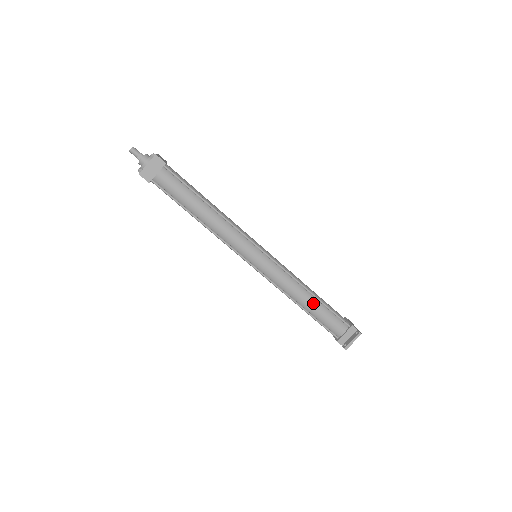
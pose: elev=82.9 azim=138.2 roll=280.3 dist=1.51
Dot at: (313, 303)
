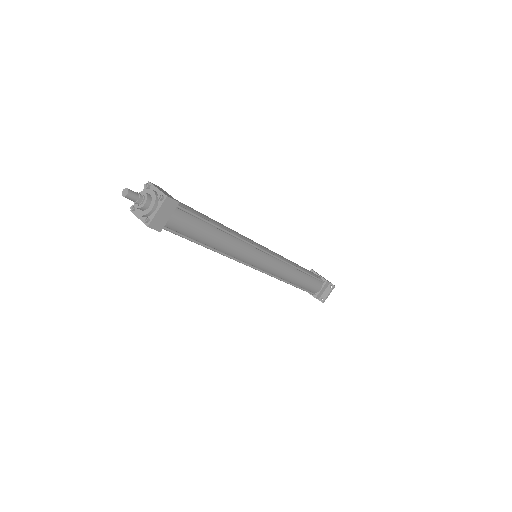
Dot at: (302, 278)
